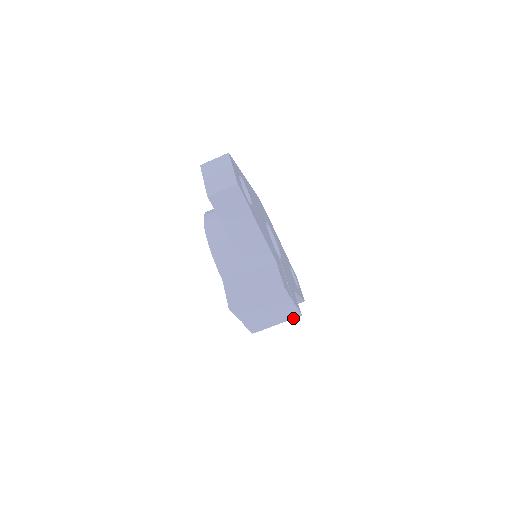
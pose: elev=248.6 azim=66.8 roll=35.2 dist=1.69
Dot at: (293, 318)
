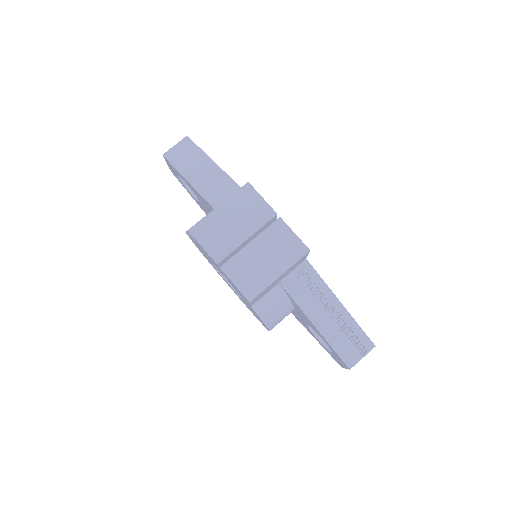
Dot at: (299, 259)
